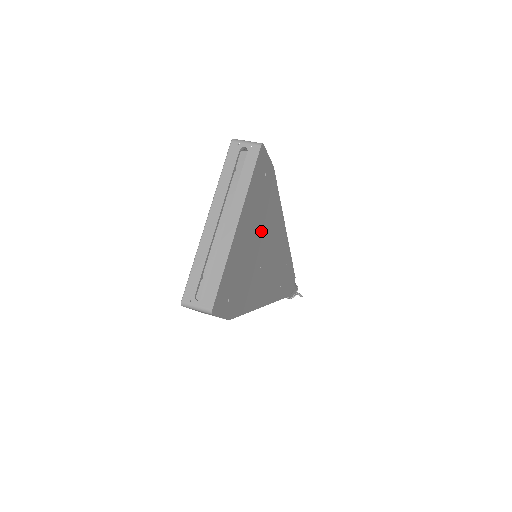
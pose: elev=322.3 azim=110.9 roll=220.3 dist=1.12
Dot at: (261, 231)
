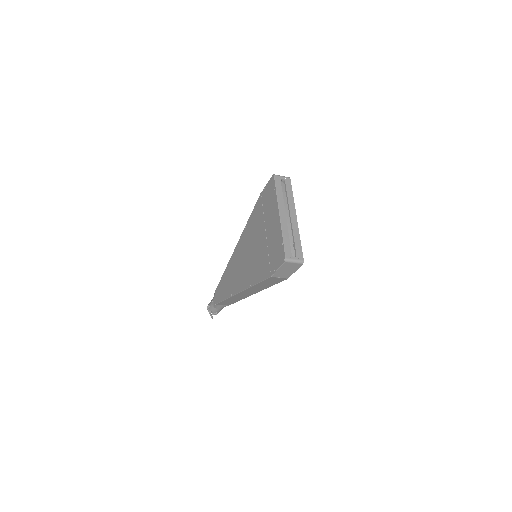
Dot at: occluded
